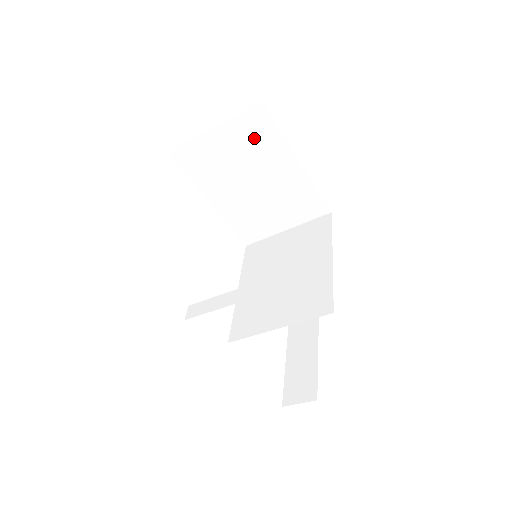
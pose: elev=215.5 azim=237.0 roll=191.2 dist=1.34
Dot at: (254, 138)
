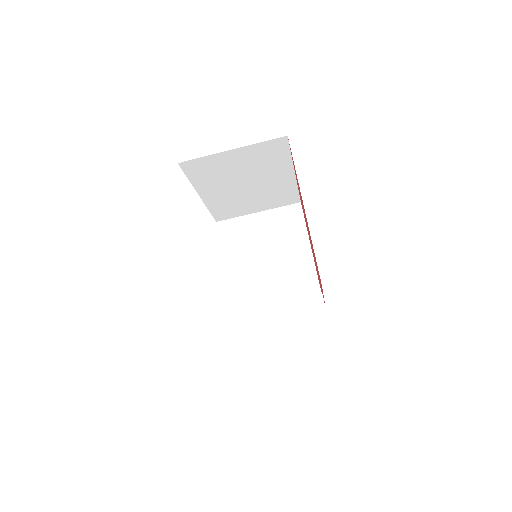
Dot at: (266, 158)
